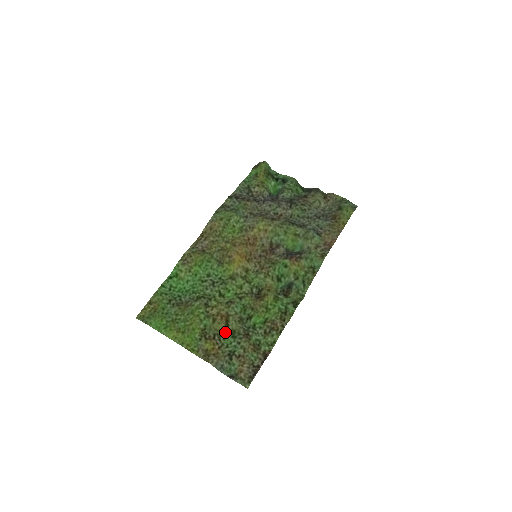
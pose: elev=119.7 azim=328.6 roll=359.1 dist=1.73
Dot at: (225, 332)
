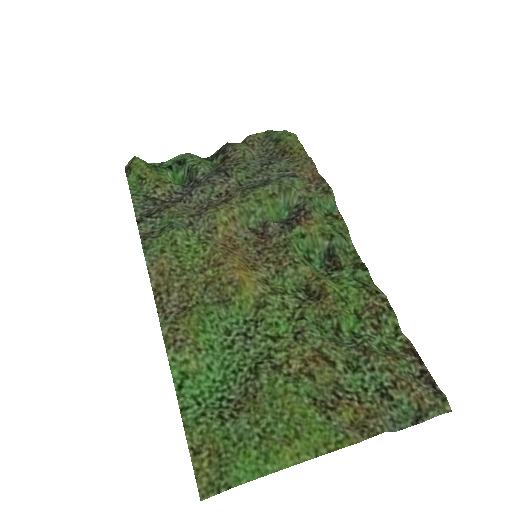
Dot at: (340, 375)
